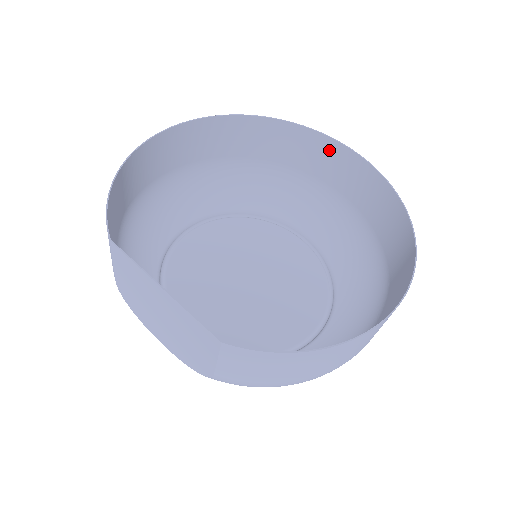
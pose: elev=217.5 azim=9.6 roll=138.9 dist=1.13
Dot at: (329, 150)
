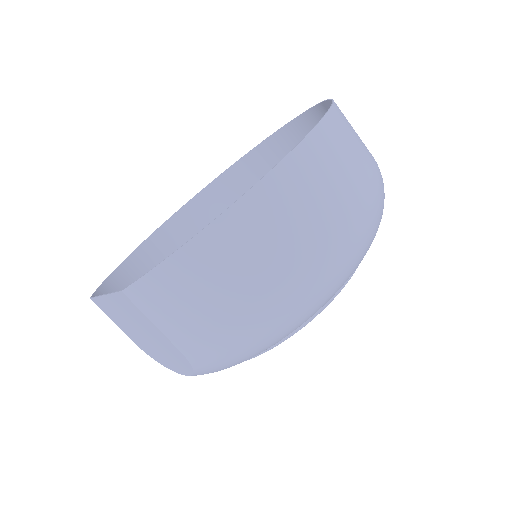
Dot at: (289, 140)
